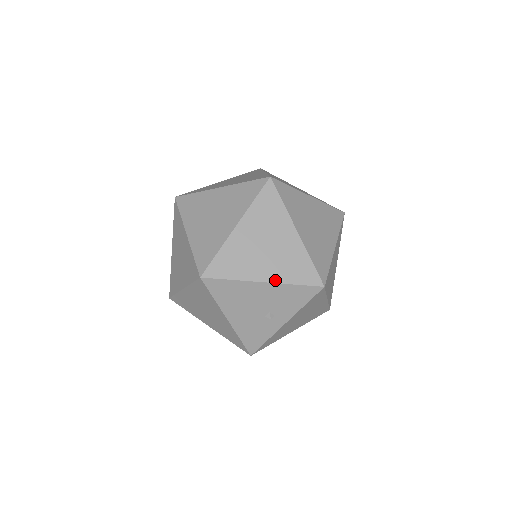
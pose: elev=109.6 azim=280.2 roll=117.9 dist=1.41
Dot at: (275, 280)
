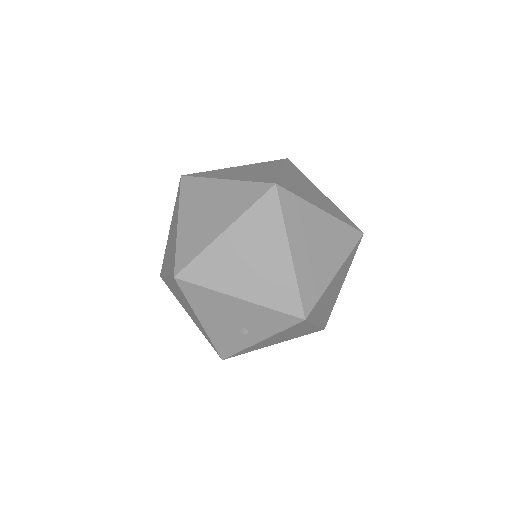
Dot at: (253, 299)
